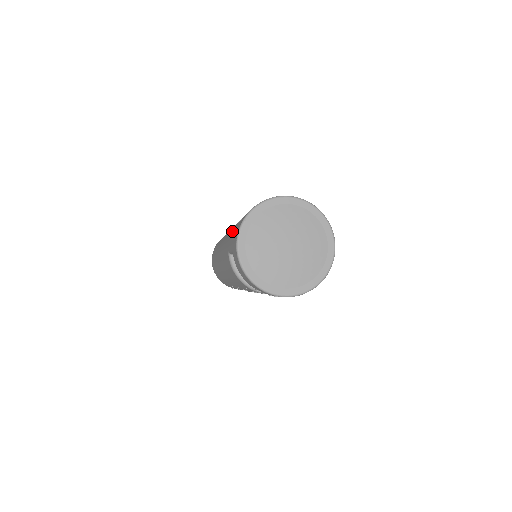
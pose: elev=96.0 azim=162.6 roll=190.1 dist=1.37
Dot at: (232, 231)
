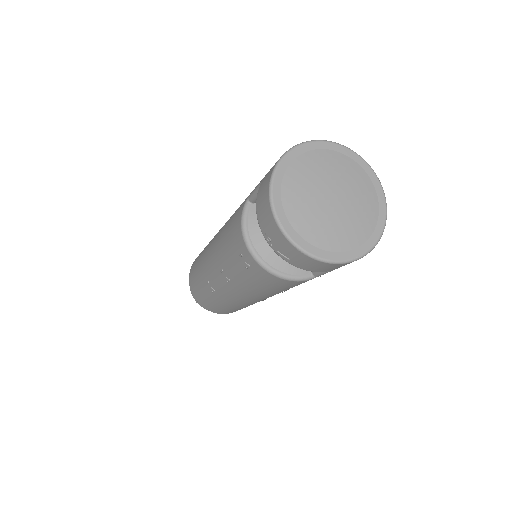
Dot at: occluded
